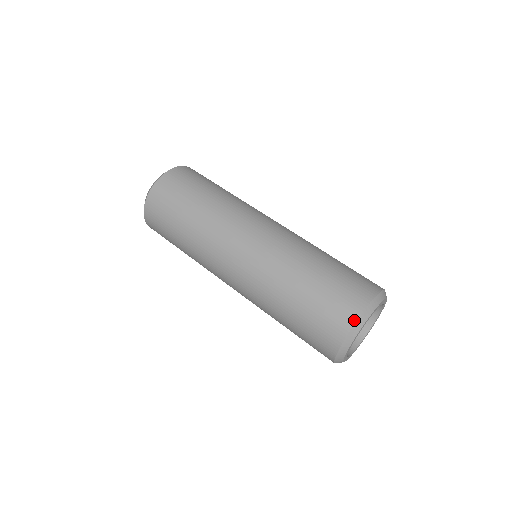
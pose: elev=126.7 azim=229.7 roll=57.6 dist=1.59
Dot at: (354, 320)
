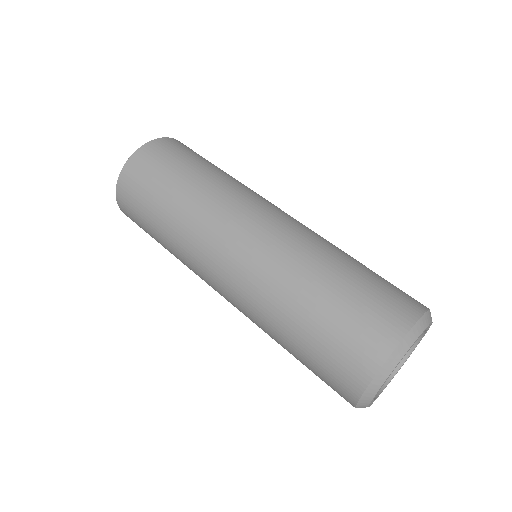
Dot at: (383, 358)
